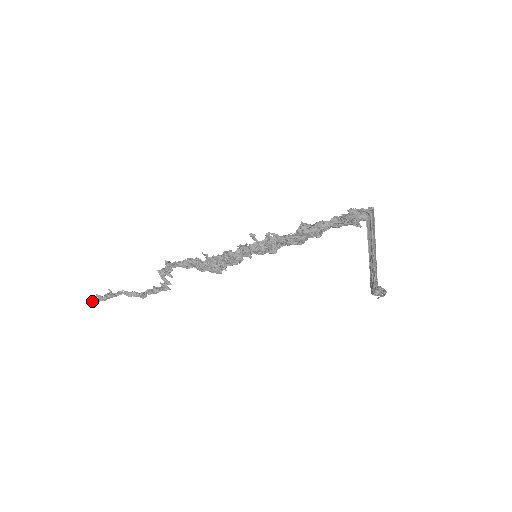
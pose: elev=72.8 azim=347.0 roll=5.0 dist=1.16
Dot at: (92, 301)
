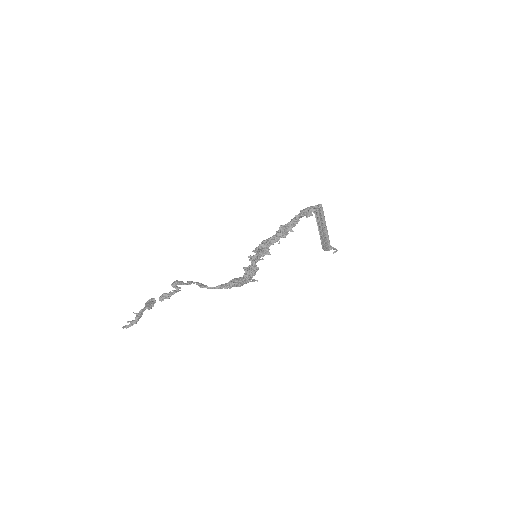
Dot at: occluded
